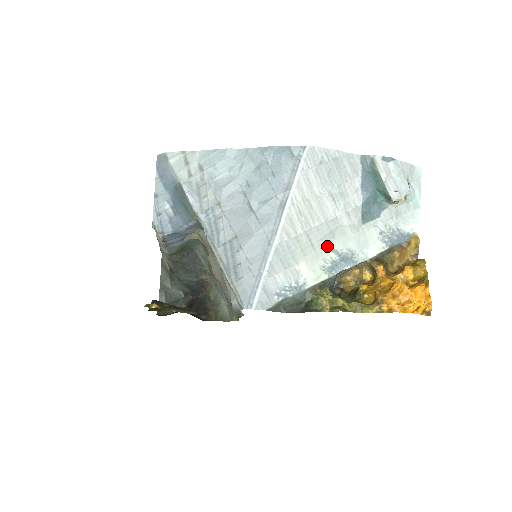
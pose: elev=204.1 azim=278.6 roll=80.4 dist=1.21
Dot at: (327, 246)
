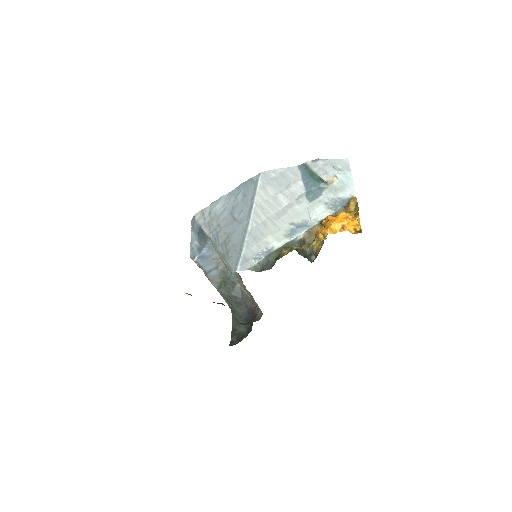
Dot at: (286, 222)
